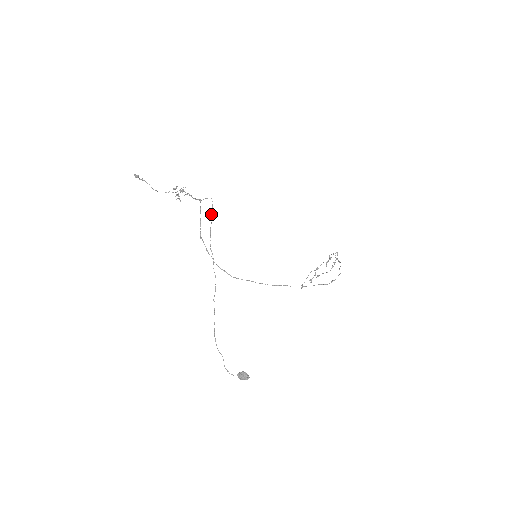
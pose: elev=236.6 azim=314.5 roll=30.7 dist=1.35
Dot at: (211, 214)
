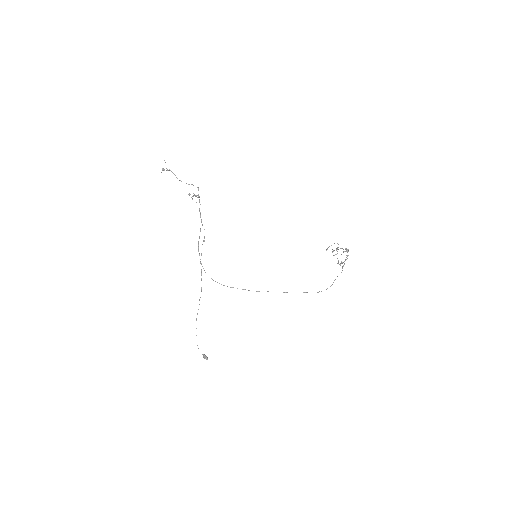
Dot at: (202, 244)
